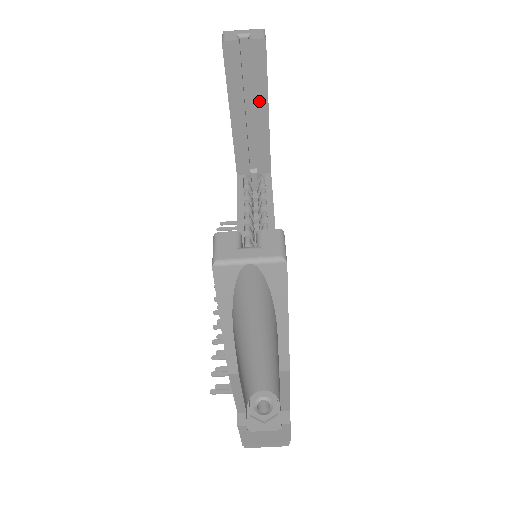
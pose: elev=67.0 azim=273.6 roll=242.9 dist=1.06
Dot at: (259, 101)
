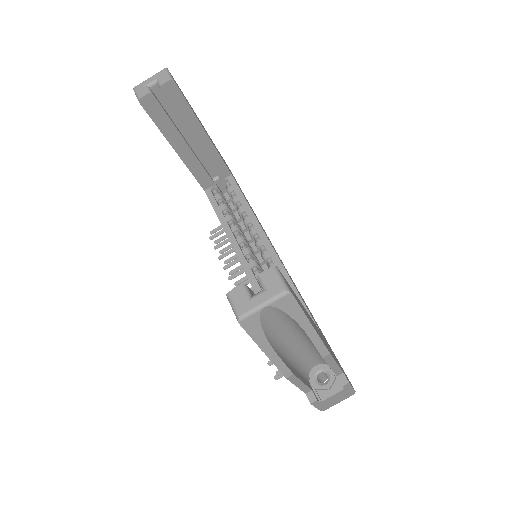
Dot at: (192, 127)
